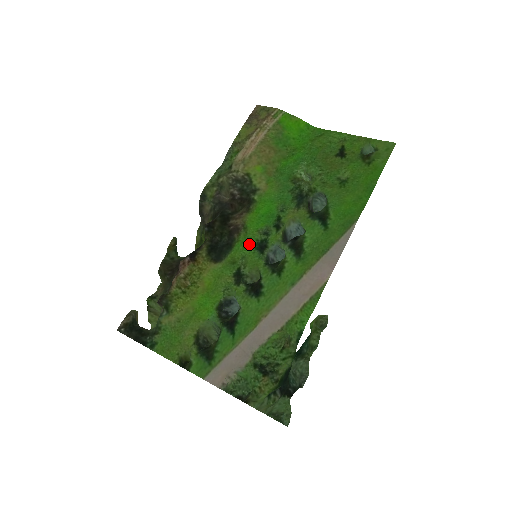
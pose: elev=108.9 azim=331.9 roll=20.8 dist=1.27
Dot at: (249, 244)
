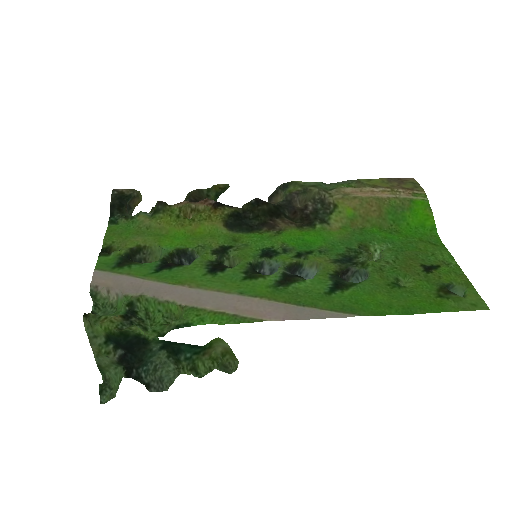
Dot at: (264, 243)
